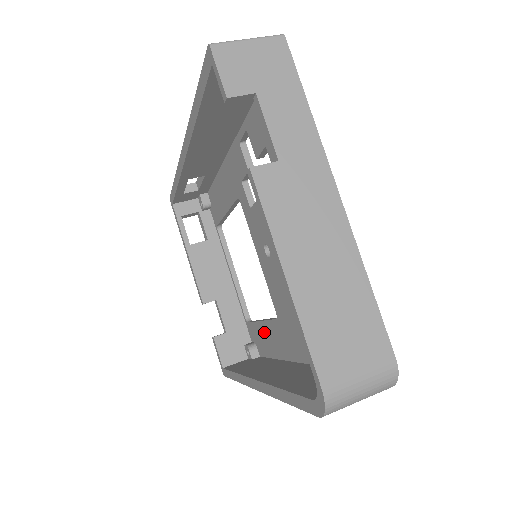
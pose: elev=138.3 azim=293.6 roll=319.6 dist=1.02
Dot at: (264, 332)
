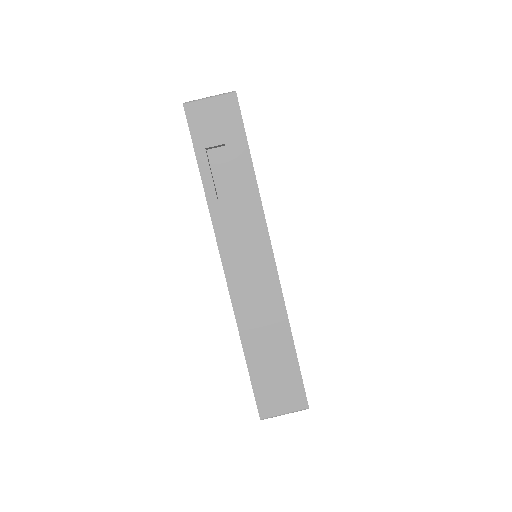
Dot at: occluded
